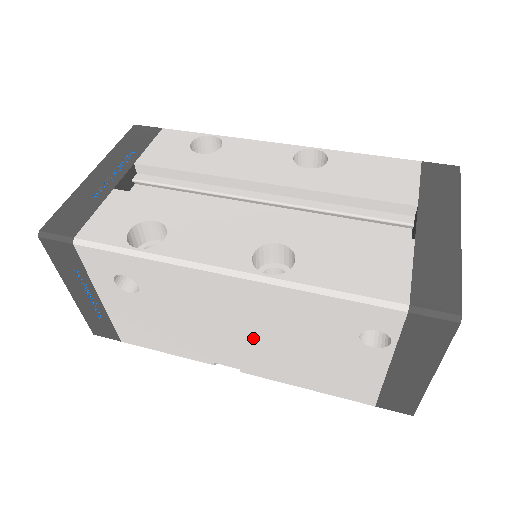
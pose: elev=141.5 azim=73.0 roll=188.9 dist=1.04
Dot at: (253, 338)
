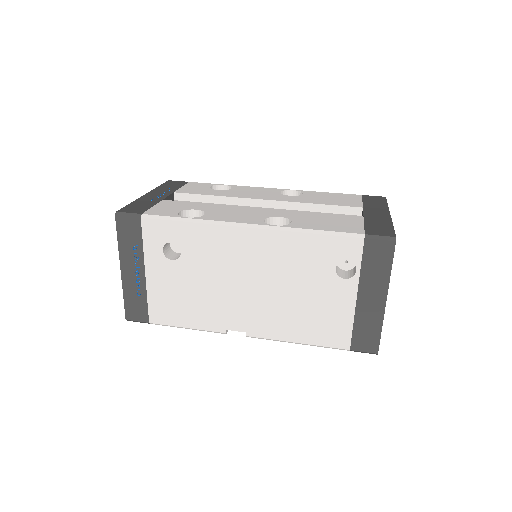
Dot at: (261, 290)
